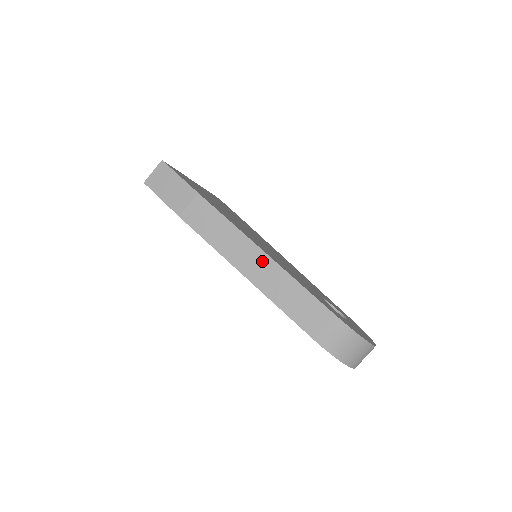
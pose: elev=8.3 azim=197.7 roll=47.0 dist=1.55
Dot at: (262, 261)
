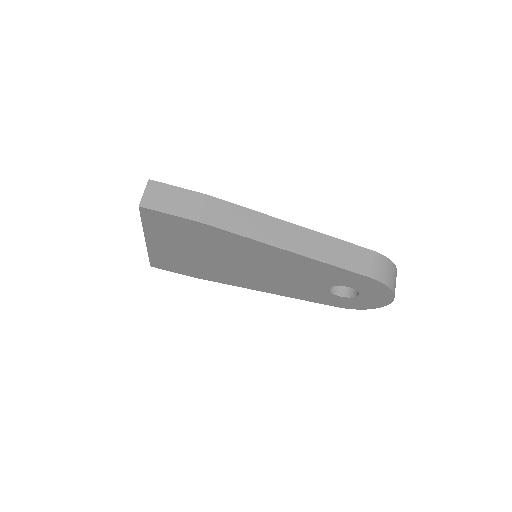
Dot at: (296, 232)
